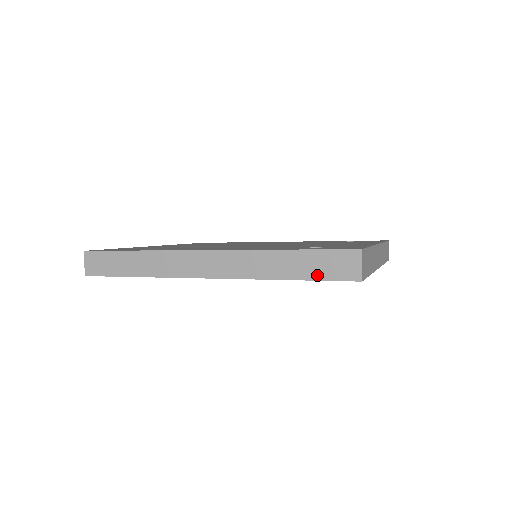
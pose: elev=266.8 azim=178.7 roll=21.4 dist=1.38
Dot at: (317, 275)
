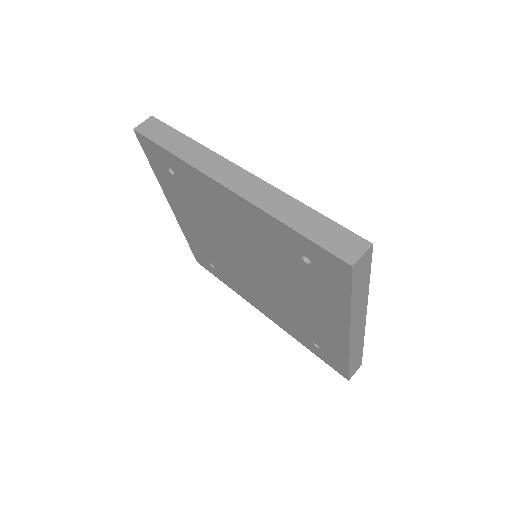
Dot at: (318, 238)
